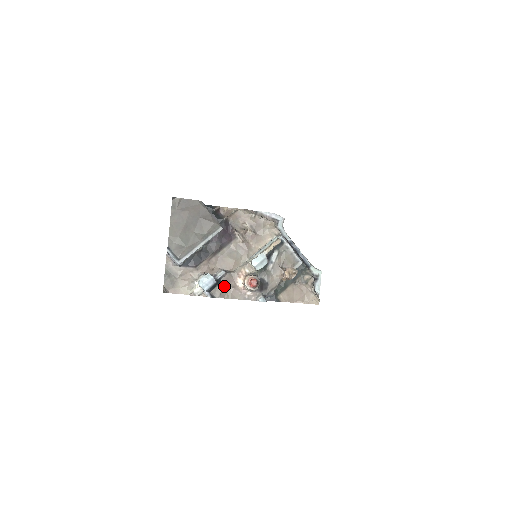
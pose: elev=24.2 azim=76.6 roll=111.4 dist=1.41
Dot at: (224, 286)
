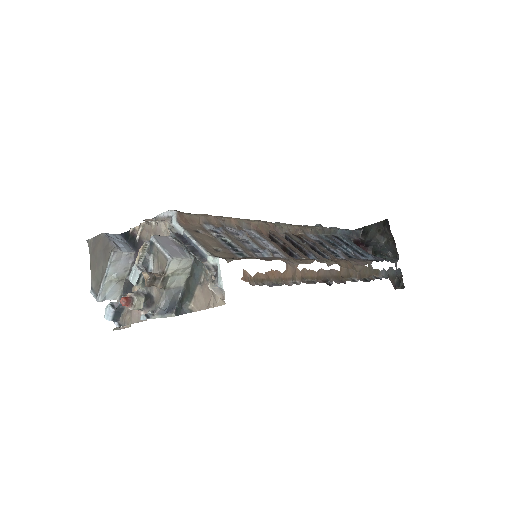
Dot at: (127, 311)
